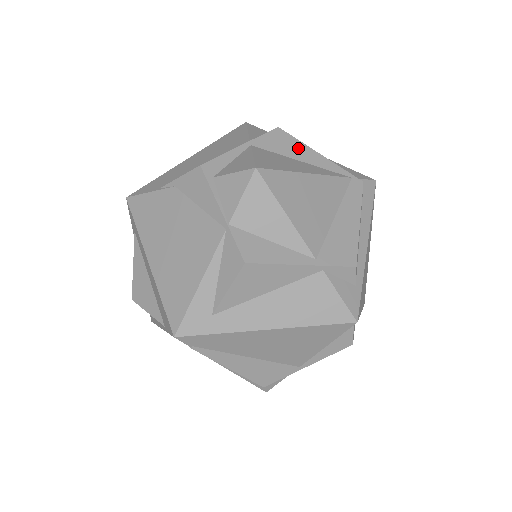
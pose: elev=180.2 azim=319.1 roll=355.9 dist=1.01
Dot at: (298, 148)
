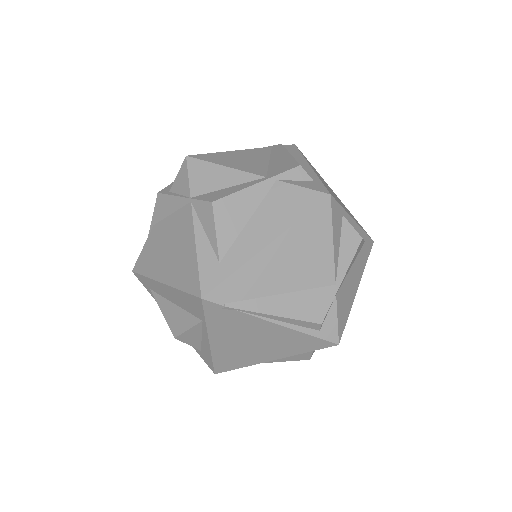
Dot at: occluded
